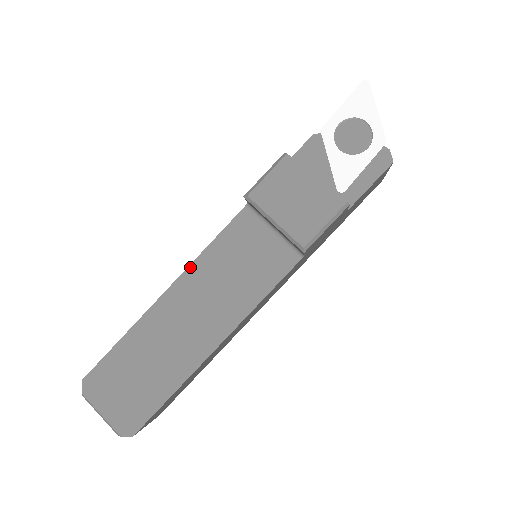
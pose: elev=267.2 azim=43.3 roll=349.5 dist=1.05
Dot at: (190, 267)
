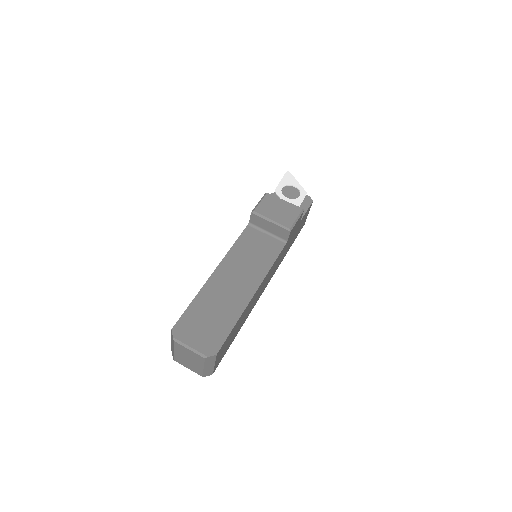
Dot at: (226, 256)
